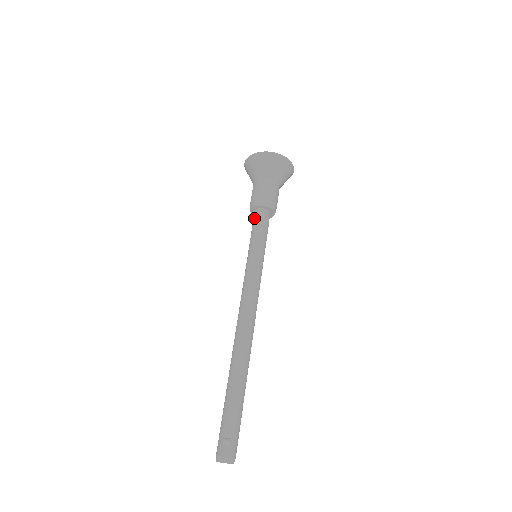
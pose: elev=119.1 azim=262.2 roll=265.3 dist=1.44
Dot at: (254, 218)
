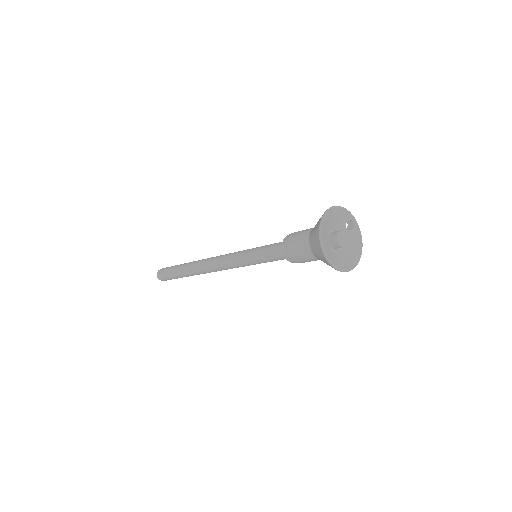
Dot at: (277, 247)
